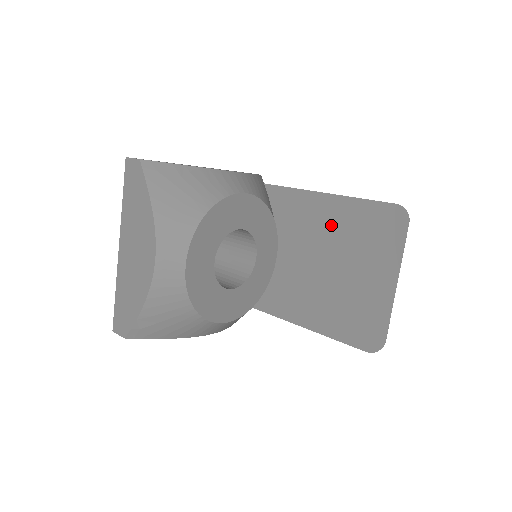
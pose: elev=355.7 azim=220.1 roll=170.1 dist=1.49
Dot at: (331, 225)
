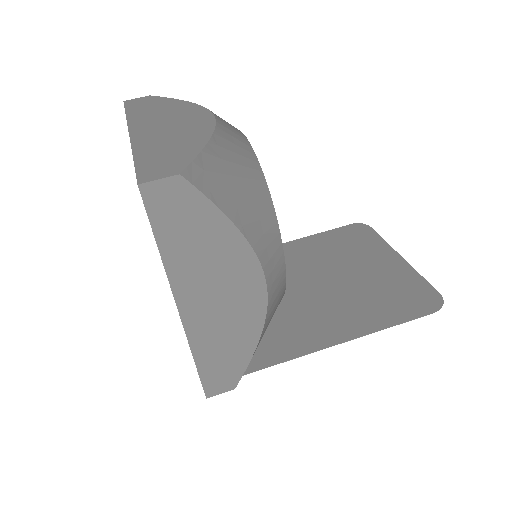
Dot at: (304, 256)
